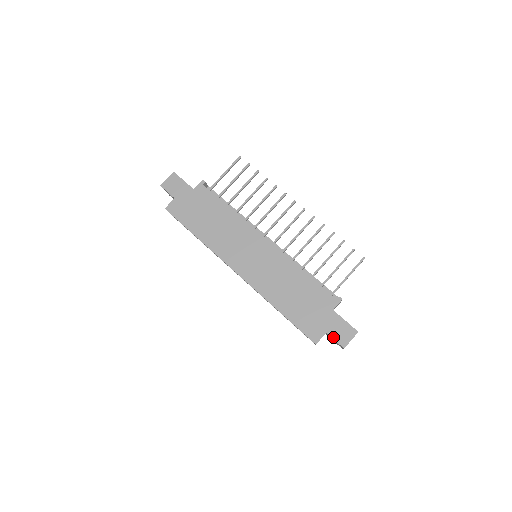
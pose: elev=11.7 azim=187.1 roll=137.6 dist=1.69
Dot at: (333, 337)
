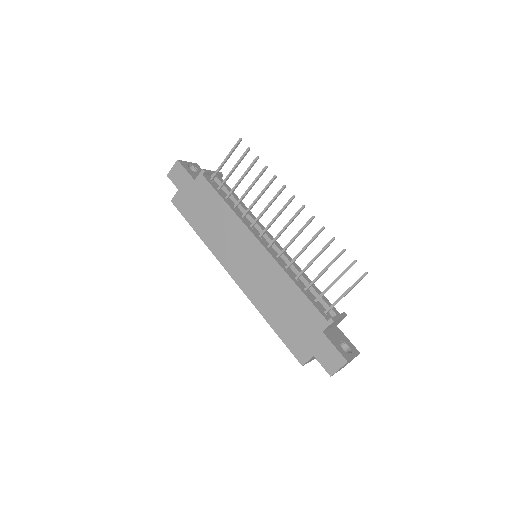
Dot at: (320, 362)
